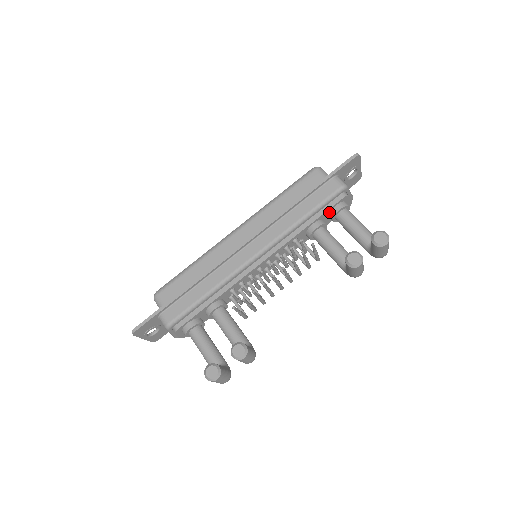
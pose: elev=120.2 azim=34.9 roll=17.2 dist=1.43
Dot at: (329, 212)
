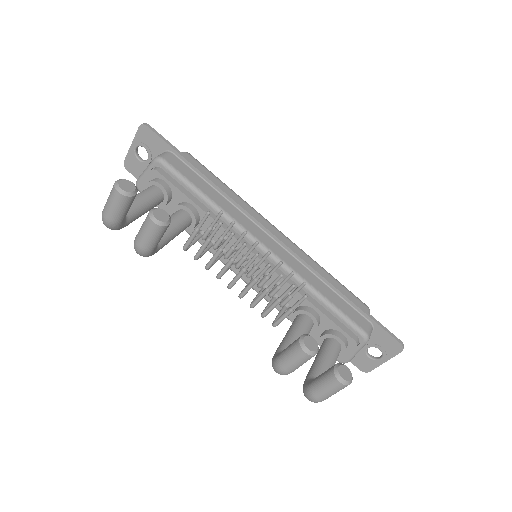
Dot at: (331, 328)
